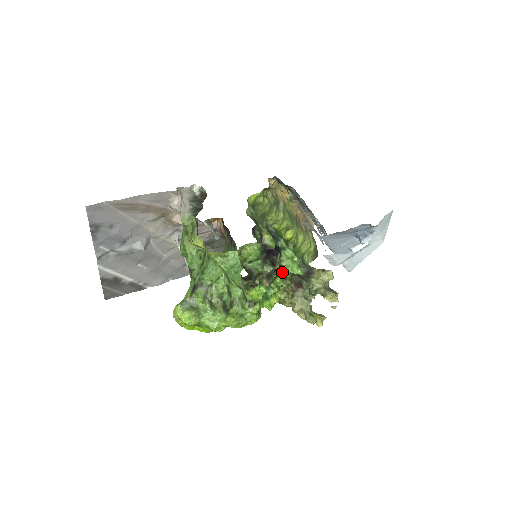
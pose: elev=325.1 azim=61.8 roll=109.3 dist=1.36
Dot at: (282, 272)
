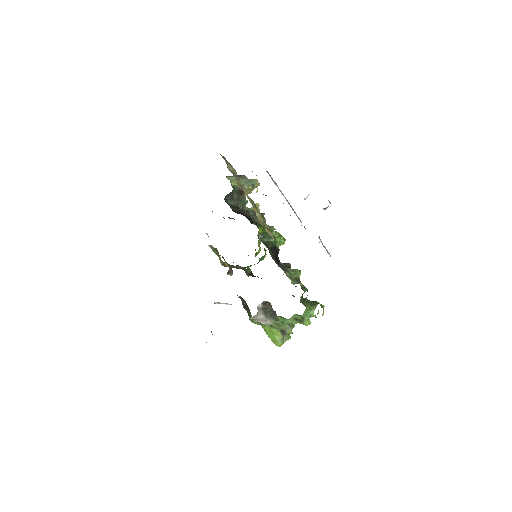
Dot at: occluded
